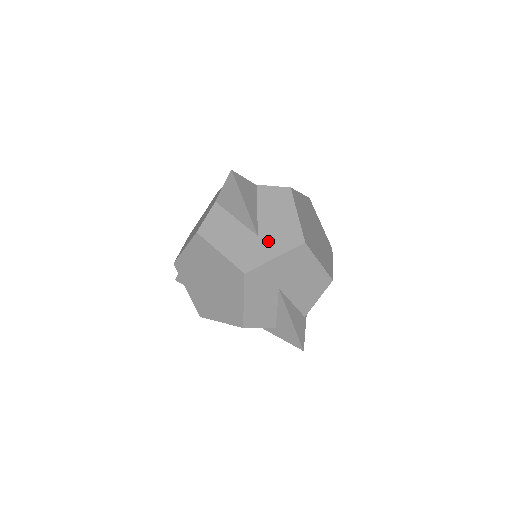
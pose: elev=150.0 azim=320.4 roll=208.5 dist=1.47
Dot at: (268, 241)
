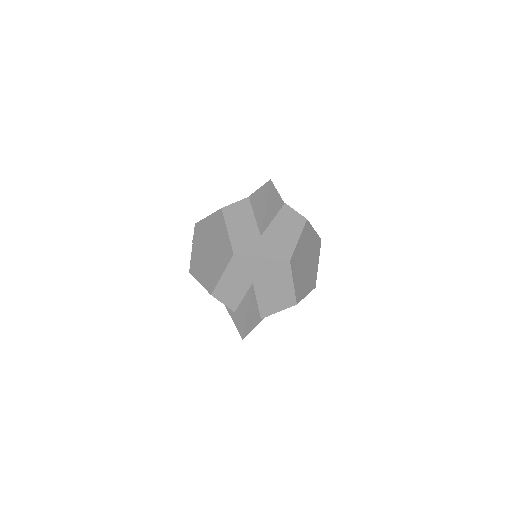
Dot at: (265, 244)
